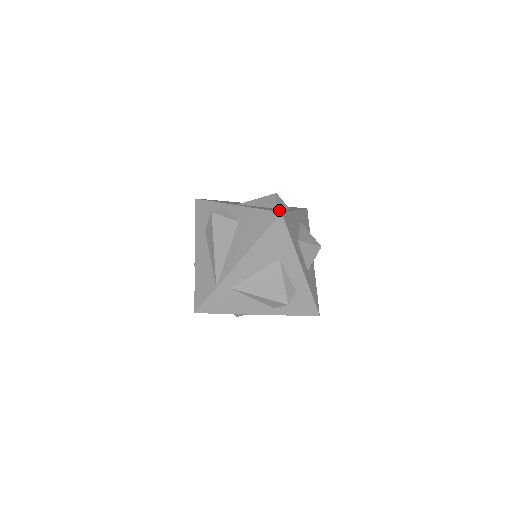
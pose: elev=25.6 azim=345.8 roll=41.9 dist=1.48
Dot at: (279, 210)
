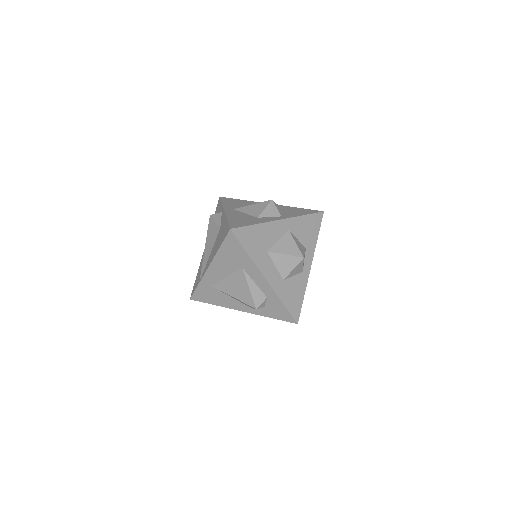
Dot at: (245, 223)
